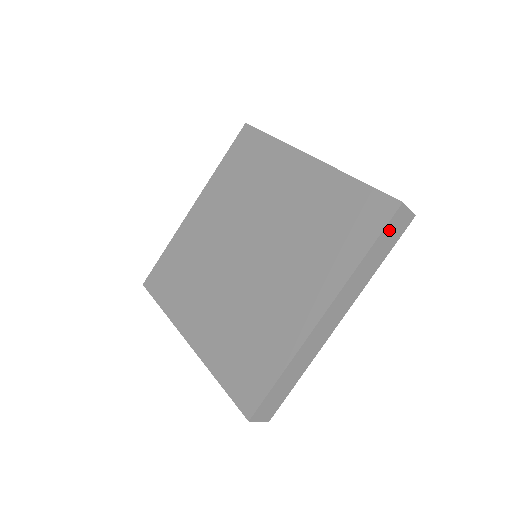
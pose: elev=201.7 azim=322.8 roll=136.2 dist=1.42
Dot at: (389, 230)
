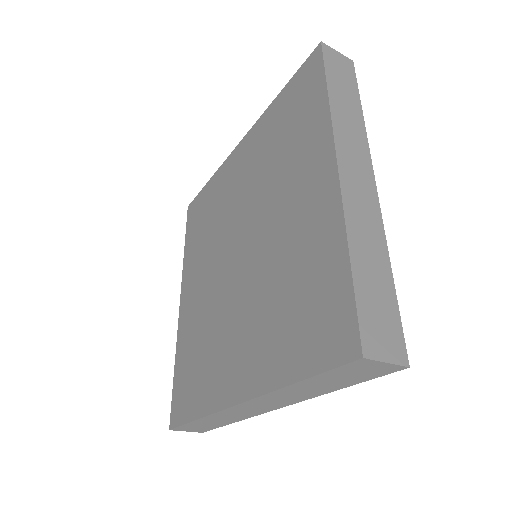
Dot at: (333, 69)
